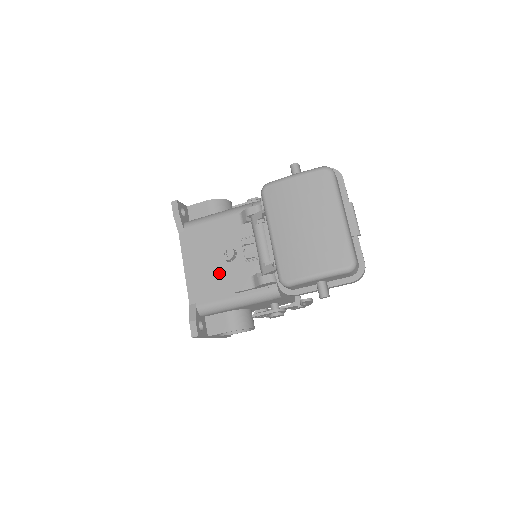
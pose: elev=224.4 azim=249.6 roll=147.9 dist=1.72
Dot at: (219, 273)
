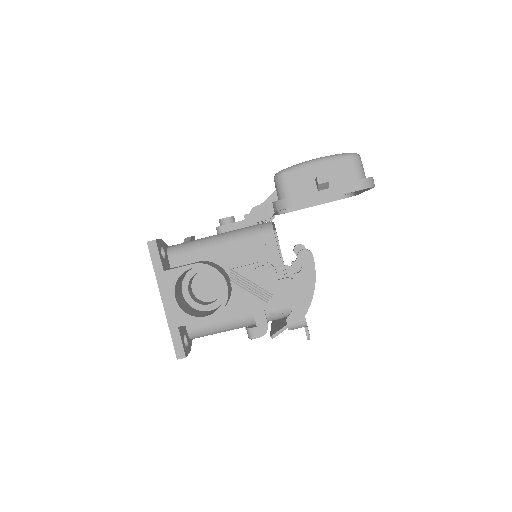
Dot at: occluded
